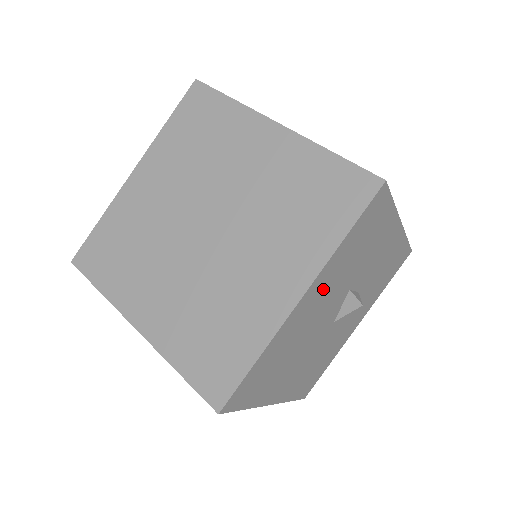
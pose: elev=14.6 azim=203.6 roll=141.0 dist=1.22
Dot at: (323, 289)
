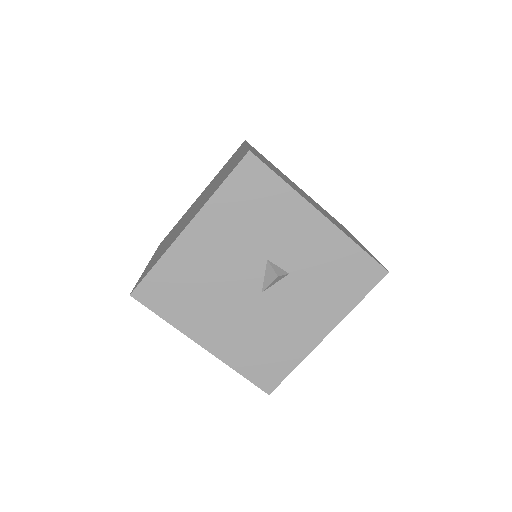
Dot at: (216, 232)
